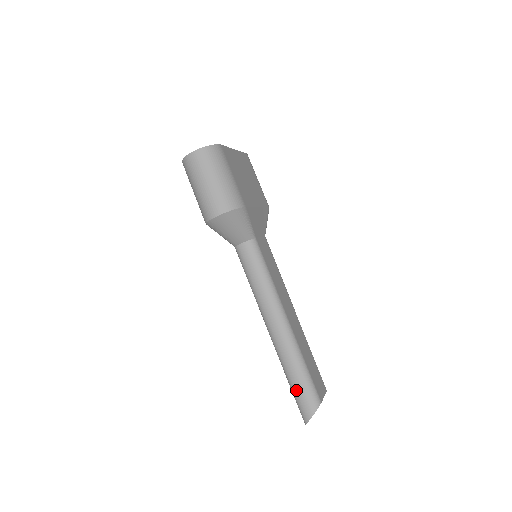
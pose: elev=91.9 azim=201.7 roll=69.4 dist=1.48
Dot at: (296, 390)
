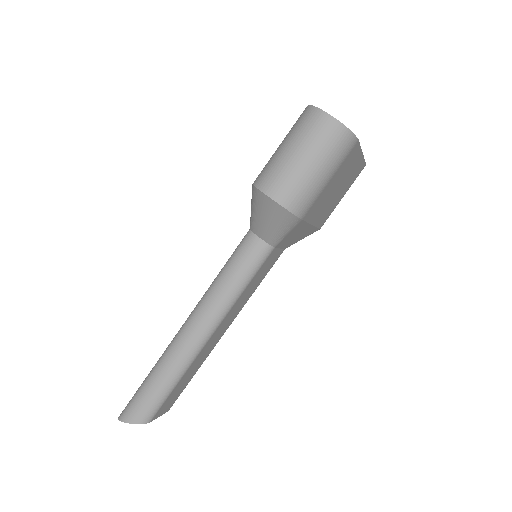
Dot at: (144, 391)
